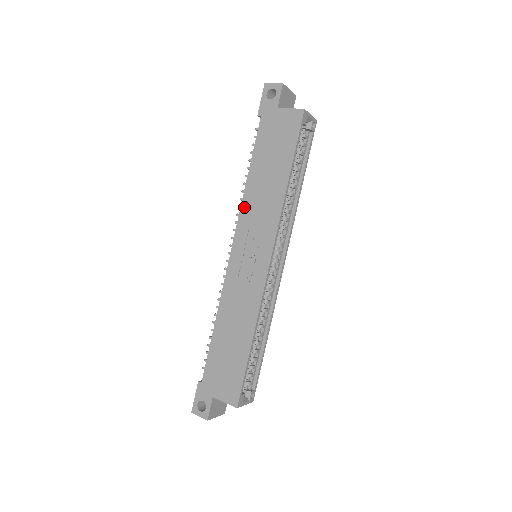
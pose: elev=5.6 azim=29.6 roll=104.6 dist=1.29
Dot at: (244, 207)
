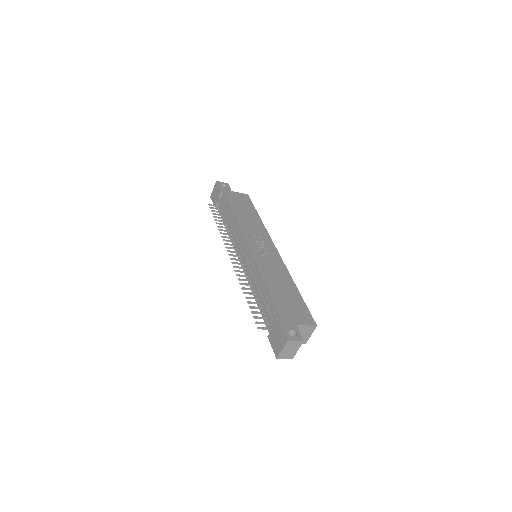
Dot at: (242, 226)
